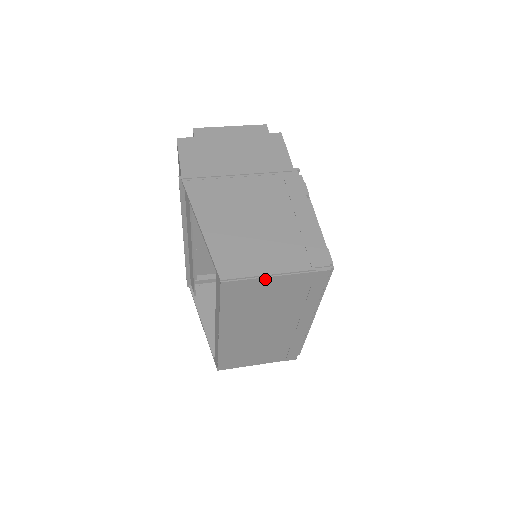
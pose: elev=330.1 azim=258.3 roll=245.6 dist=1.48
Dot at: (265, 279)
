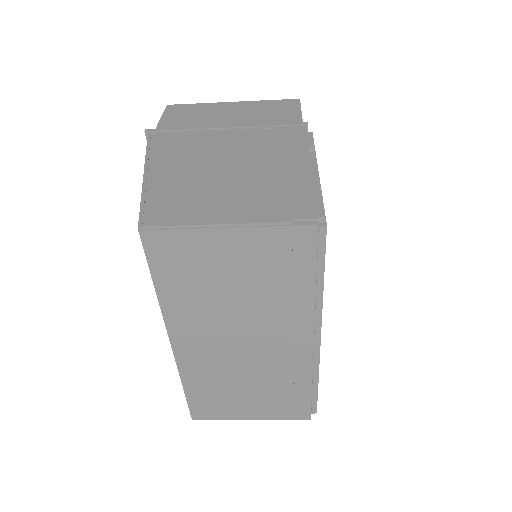
Dot at: (209, 232)
